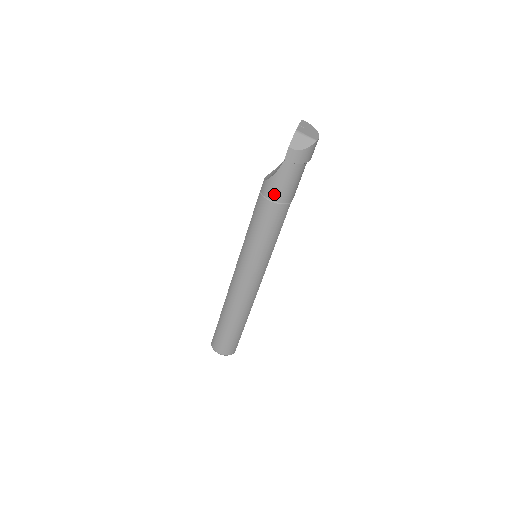
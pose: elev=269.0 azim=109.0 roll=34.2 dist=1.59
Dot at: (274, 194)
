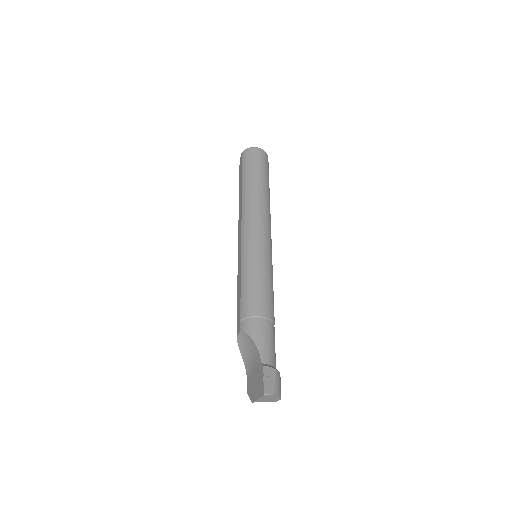
Dot at: occluded
